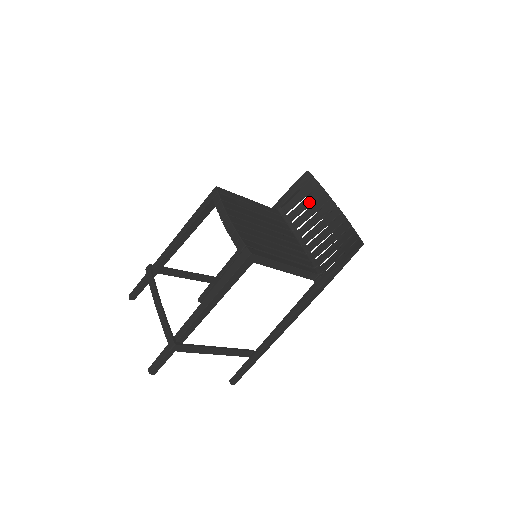
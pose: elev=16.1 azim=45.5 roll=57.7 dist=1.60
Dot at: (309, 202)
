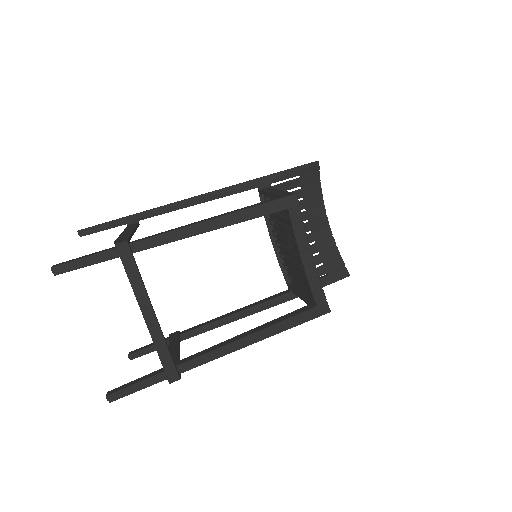
Dot at: (303, 195)
